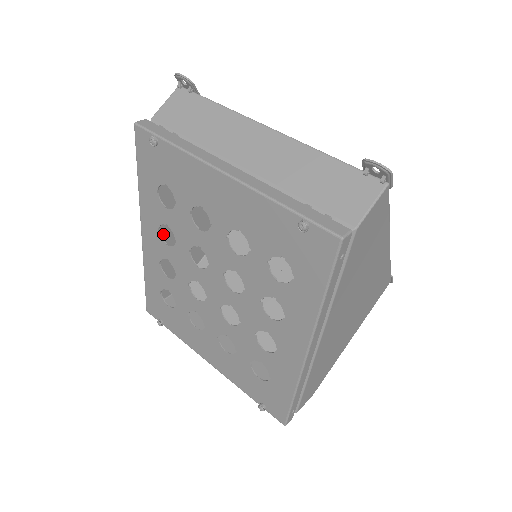
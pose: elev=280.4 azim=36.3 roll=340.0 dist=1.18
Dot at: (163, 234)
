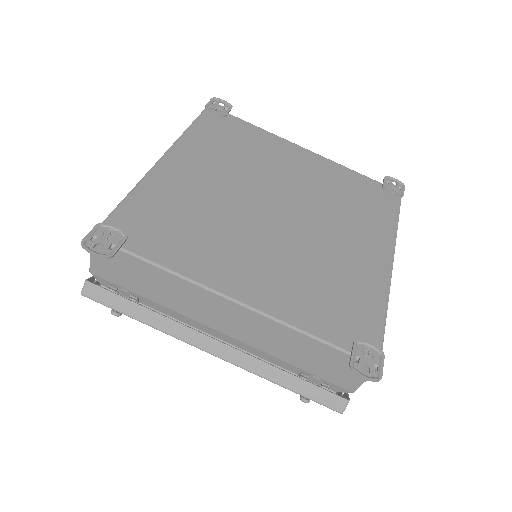
Dot at: occluded
